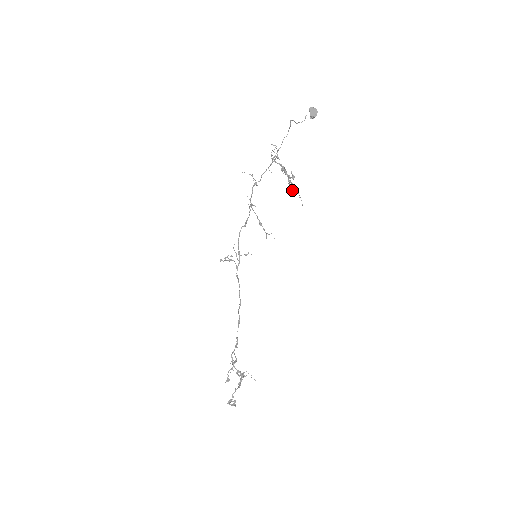
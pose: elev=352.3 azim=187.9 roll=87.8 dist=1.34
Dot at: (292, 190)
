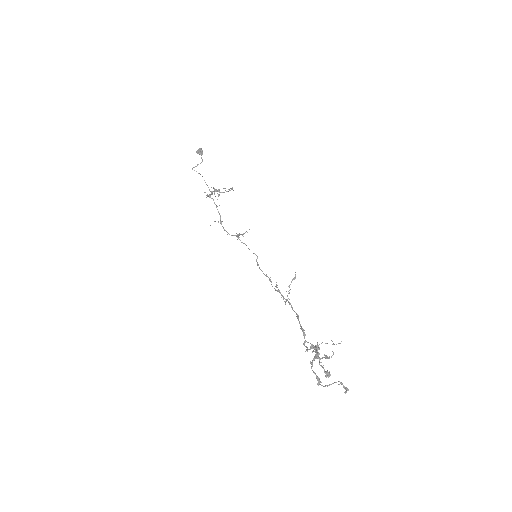
Dot at: occluded
